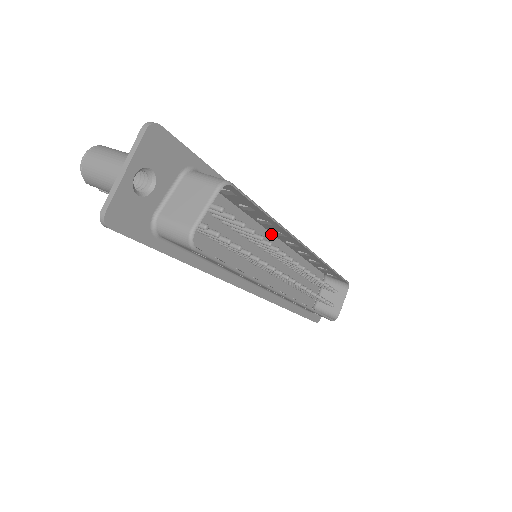
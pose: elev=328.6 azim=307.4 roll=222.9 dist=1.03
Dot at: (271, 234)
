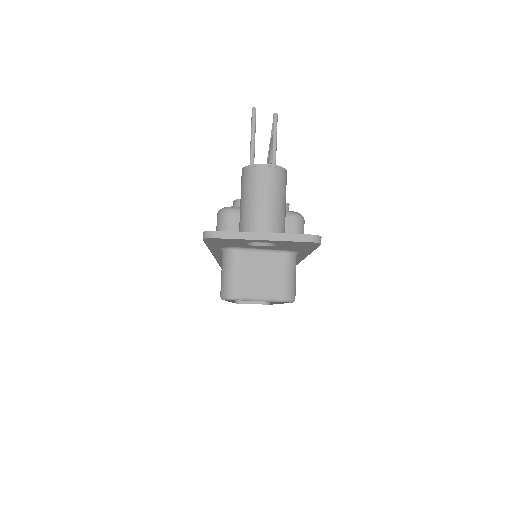
Dot at: occluded
